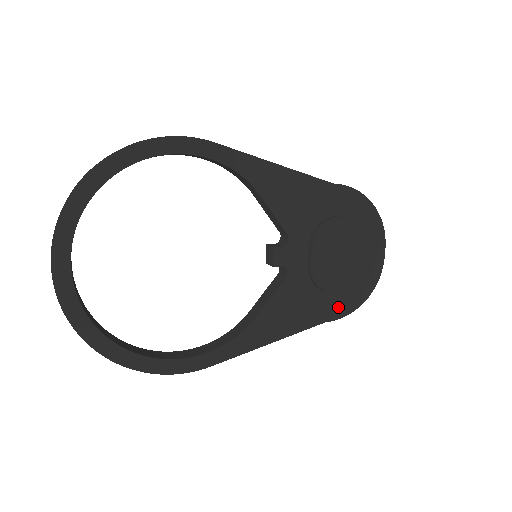
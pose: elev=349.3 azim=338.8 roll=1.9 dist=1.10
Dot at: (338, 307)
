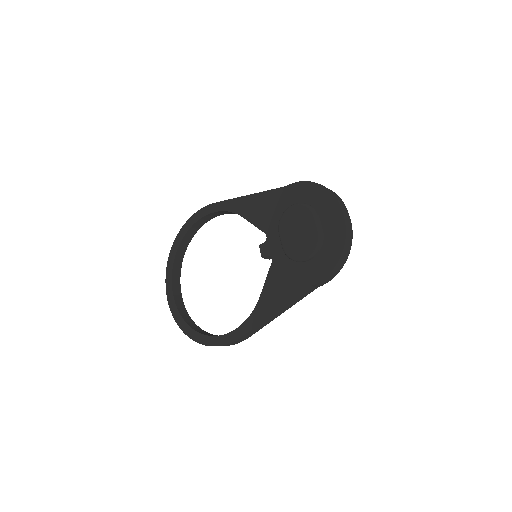
Dot at: (317, 271)
